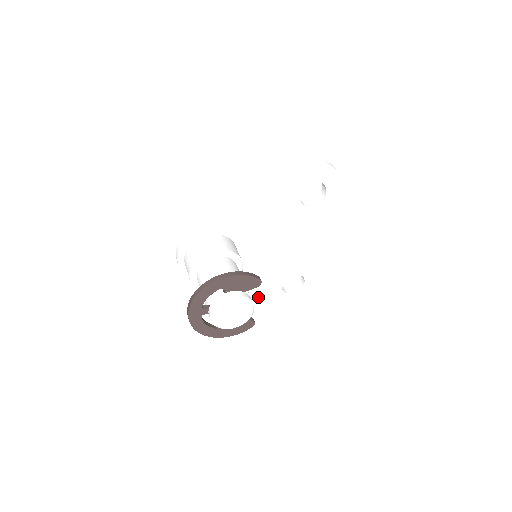
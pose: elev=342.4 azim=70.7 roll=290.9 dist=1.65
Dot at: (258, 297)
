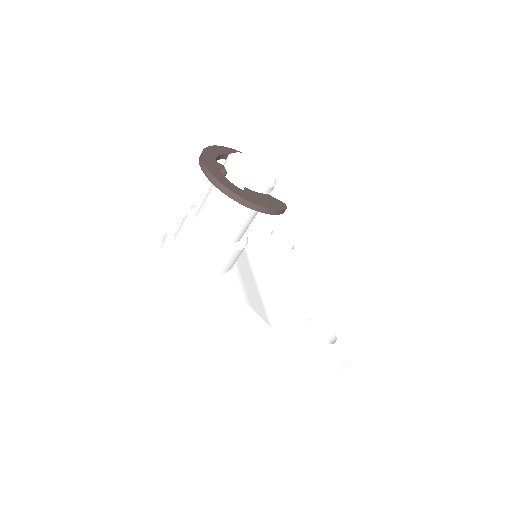
Dot at: (287, 337)
